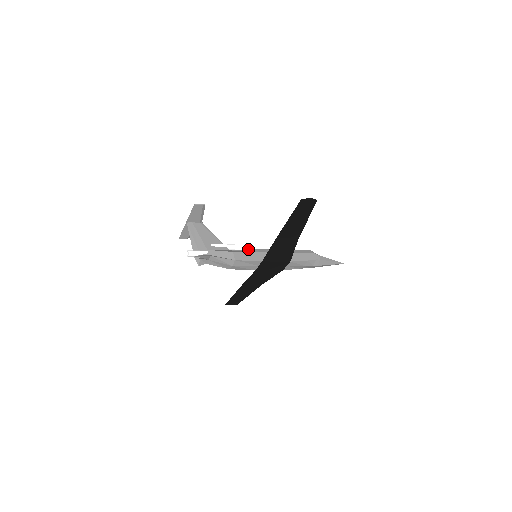
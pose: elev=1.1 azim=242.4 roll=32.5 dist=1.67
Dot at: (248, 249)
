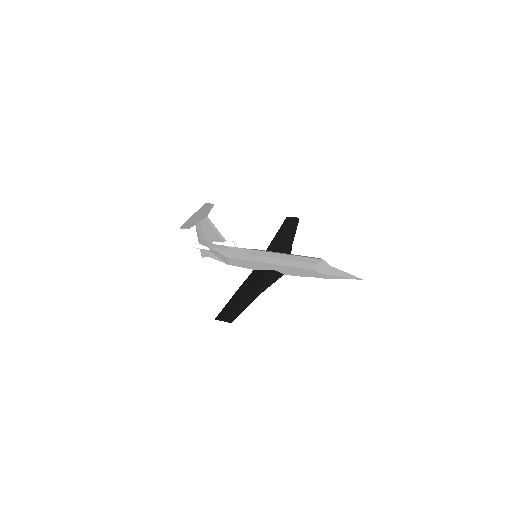
Dot at: (245, 253)
